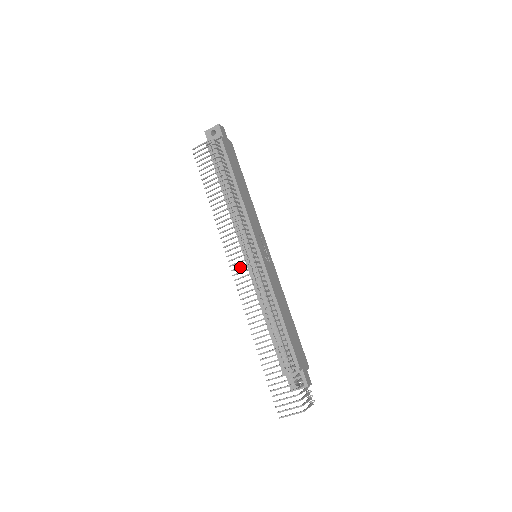
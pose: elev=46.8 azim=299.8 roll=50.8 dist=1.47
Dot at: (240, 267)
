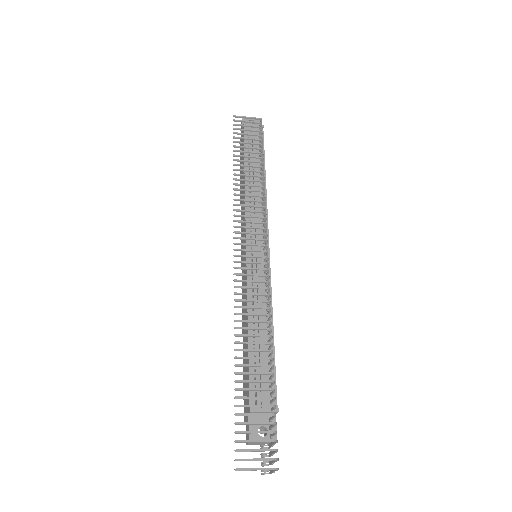
Dot at: (248, 250)
